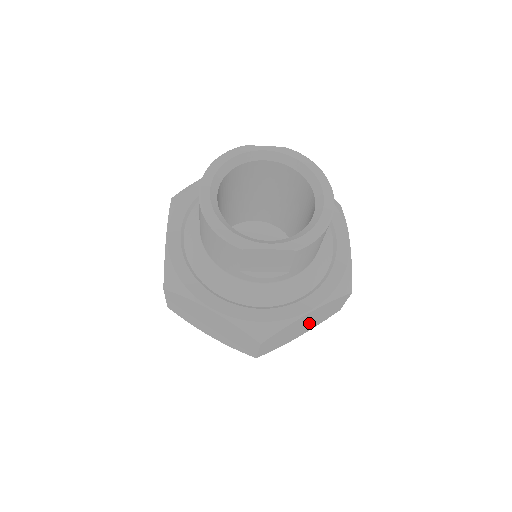
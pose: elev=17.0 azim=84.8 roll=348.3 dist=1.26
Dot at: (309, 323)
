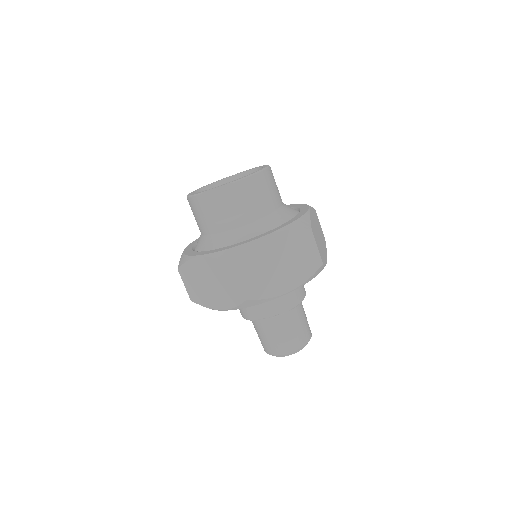
Dot at: (286, 264)
